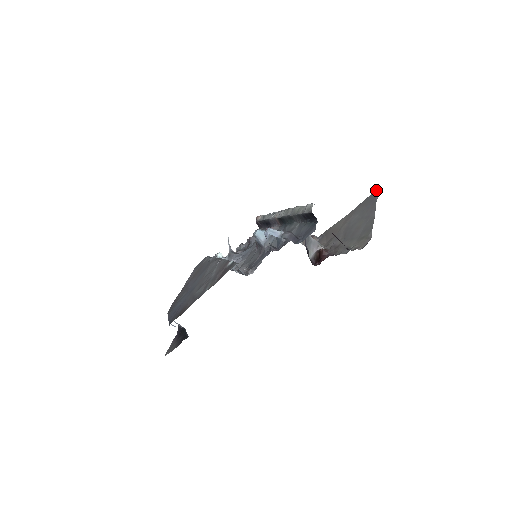
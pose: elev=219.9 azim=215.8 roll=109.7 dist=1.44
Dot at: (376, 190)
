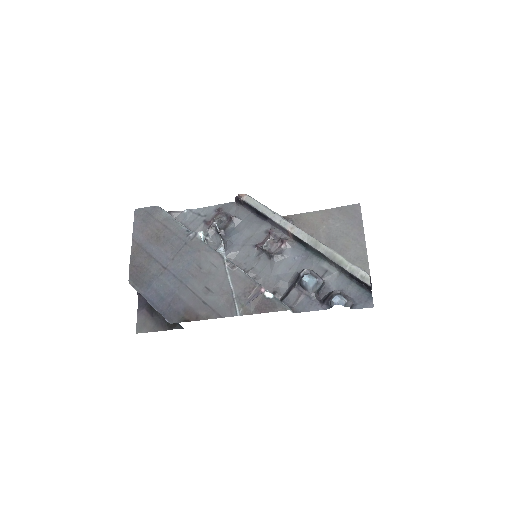
Dot at: (357, 204)
